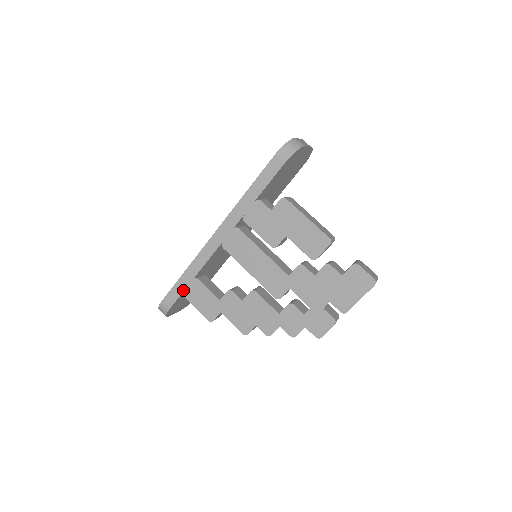
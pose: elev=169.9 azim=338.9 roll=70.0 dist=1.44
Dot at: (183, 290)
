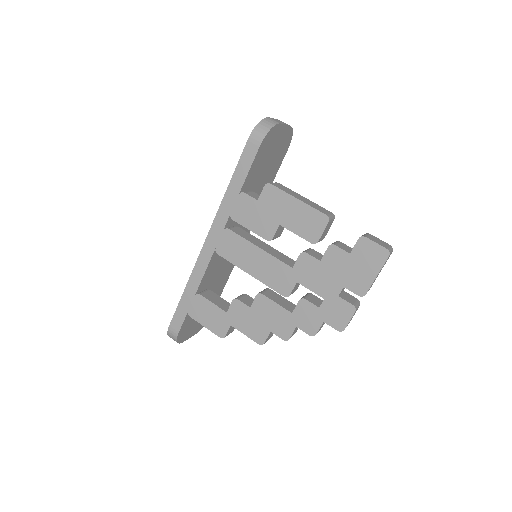
Dot at: (187, 310)
